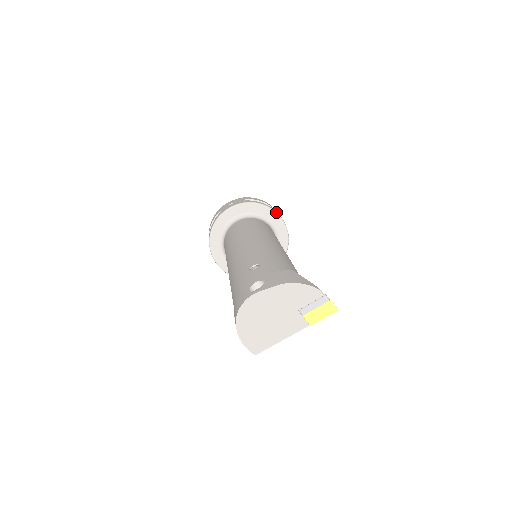
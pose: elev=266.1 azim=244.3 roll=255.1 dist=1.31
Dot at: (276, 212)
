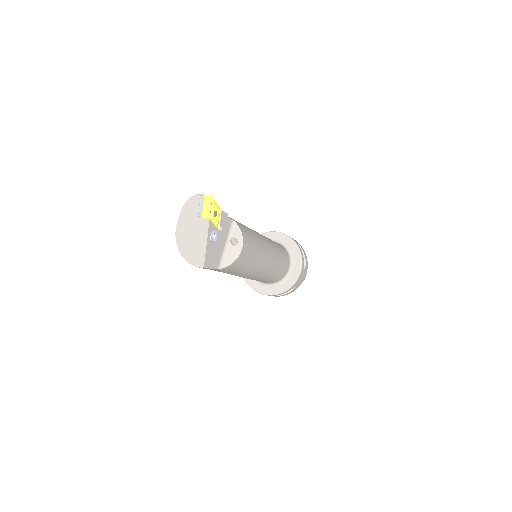
Dot at: (274, 232)
